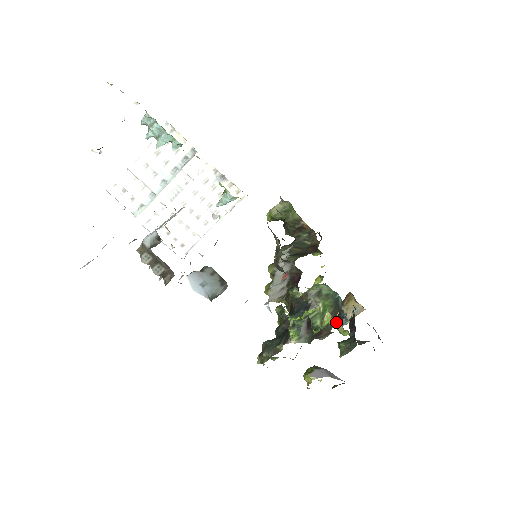
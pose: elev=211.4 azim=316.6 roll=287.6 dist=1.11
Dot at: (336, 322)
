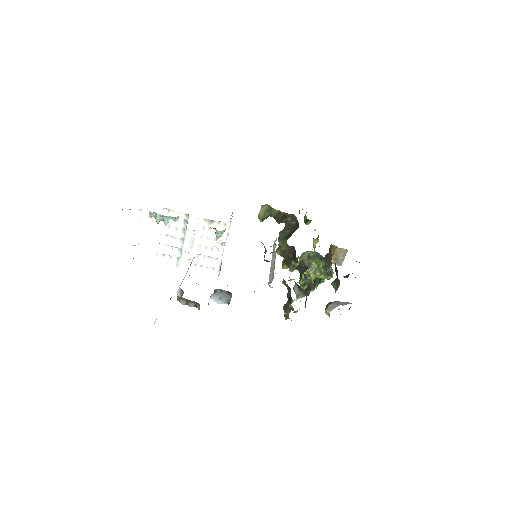
Dot at: (318, 275)
